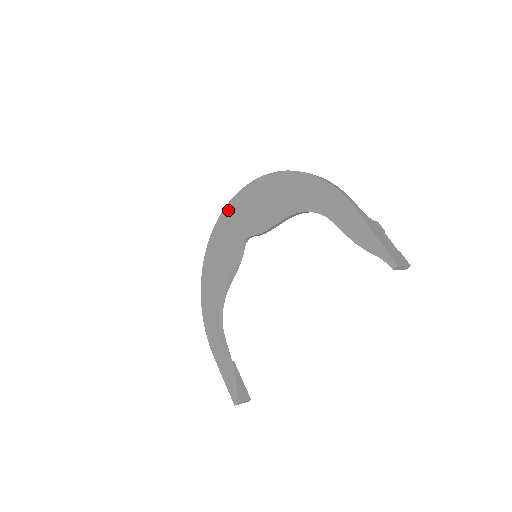
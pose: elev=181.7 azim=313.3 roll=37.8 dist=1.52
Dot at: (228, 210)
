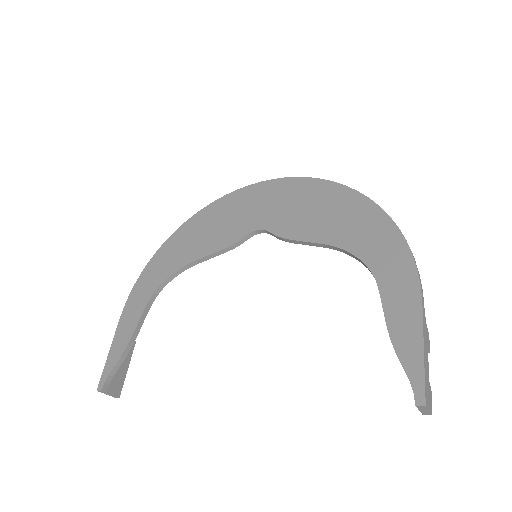
Dot at: (265, 186)
